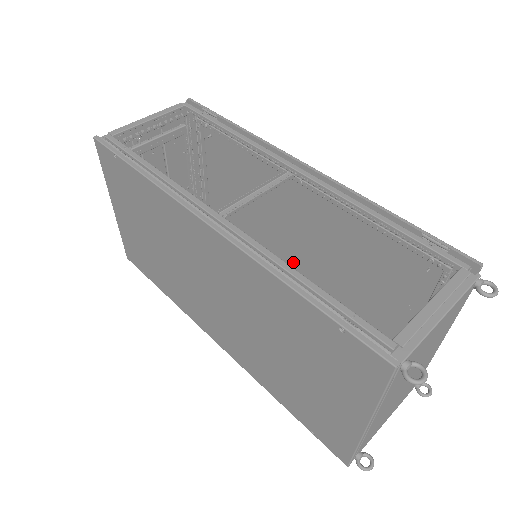
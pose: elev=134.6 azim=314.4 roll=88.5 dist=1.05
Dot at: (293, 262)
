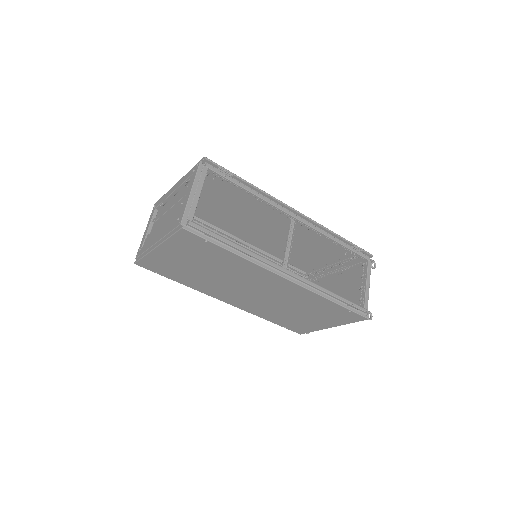
Dot at: (249, 237)
